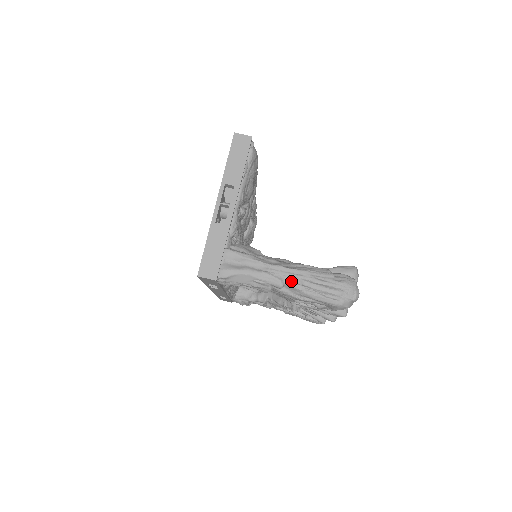
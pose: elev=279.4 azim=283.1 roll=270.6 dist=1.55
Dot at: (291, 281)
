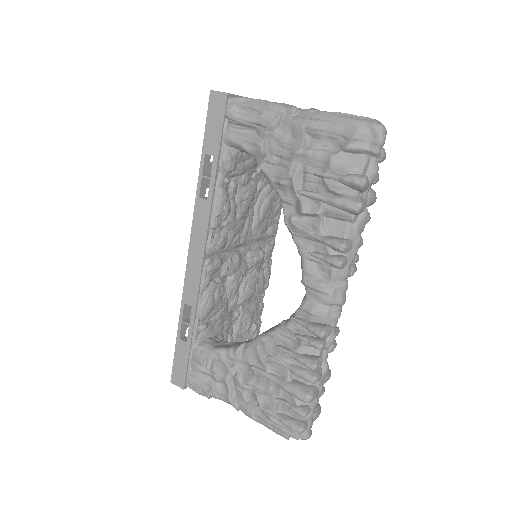
Dot at: (307, 110)
